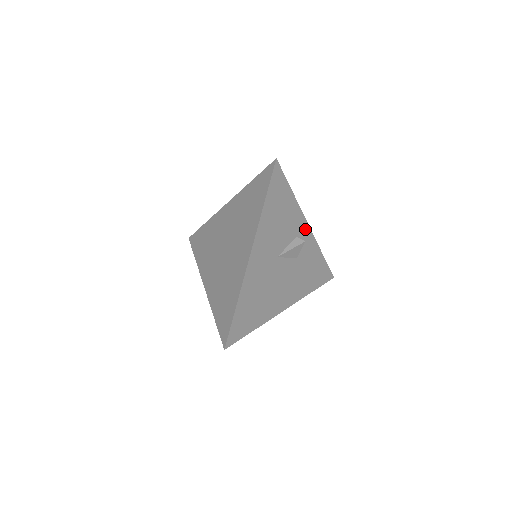
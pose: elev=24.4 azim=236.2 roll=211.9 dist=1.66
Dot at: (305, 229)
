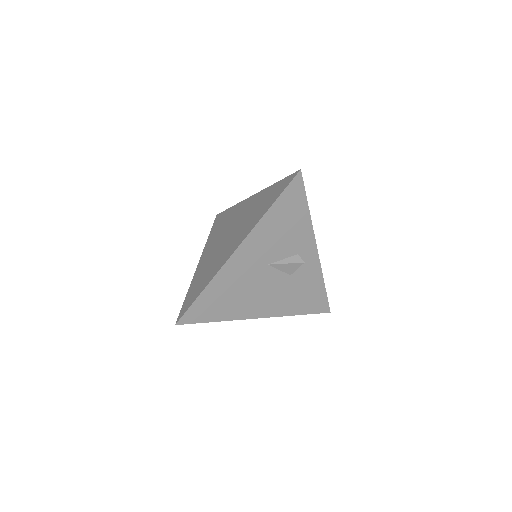
Dot at: (312, 251)
